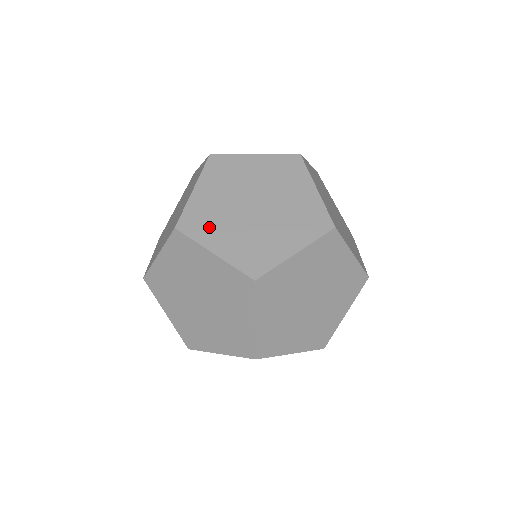
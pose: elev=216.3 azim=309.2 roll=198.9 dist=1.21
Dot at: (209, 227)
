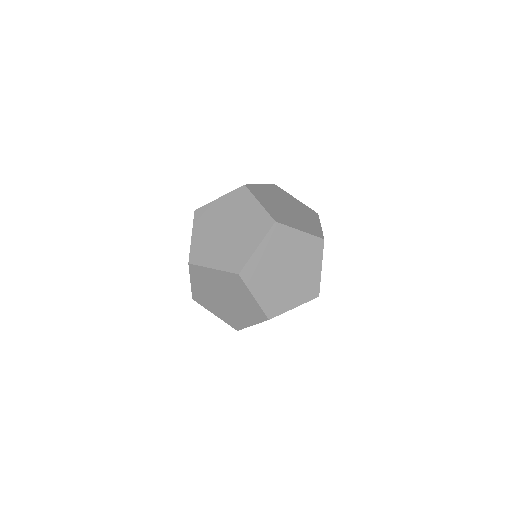
Dot at: (206, 254)
